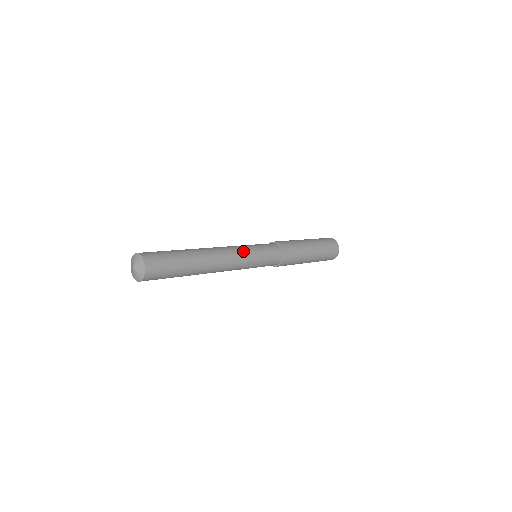
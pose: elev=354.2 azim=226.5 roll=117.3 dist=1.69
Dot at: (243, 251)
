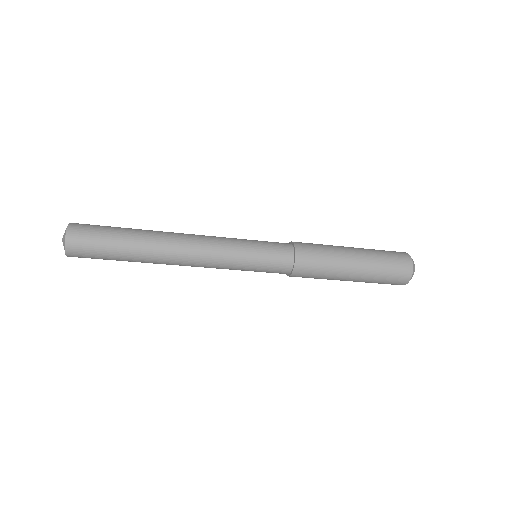
Dot at: (225, 243)
